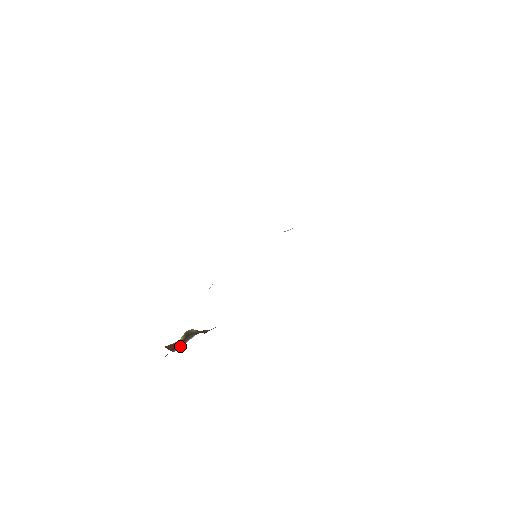
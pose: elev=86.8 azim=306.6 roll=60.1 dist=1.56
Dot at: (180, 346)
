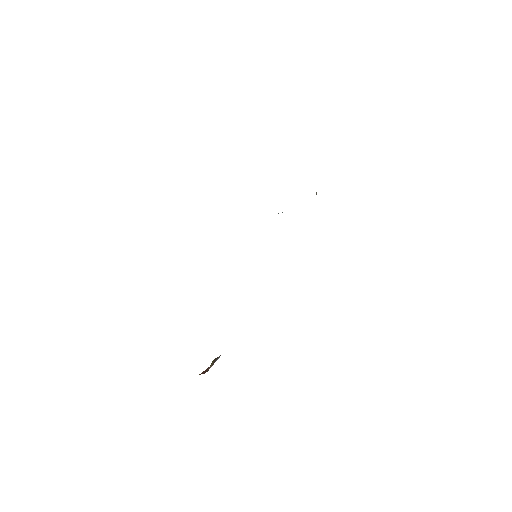
Dot at: (211, 366)
